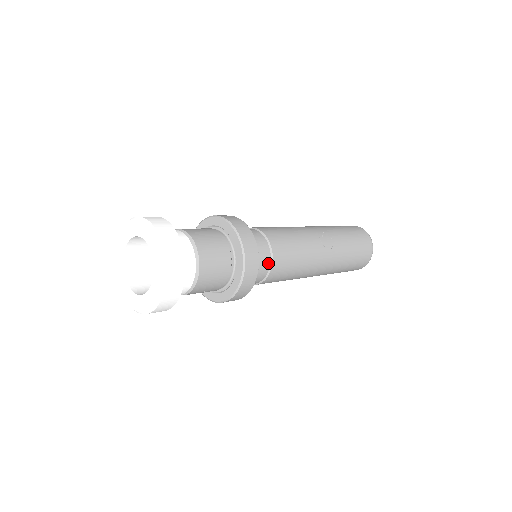
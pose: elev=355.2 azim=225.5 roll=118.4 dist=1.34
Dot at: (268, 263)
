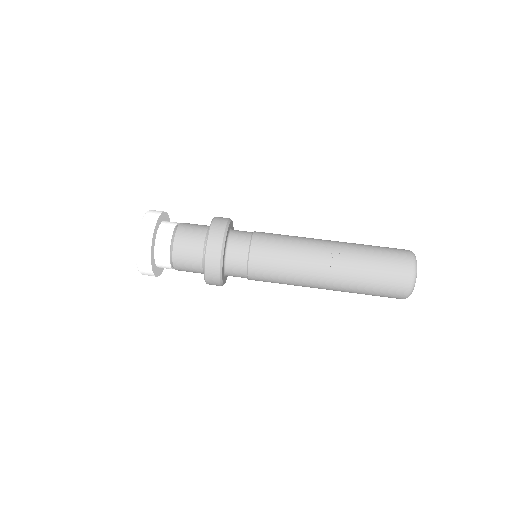
Dot at: (245, 262)
